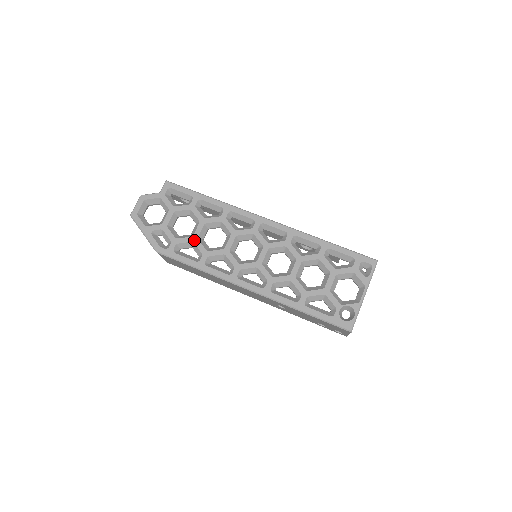
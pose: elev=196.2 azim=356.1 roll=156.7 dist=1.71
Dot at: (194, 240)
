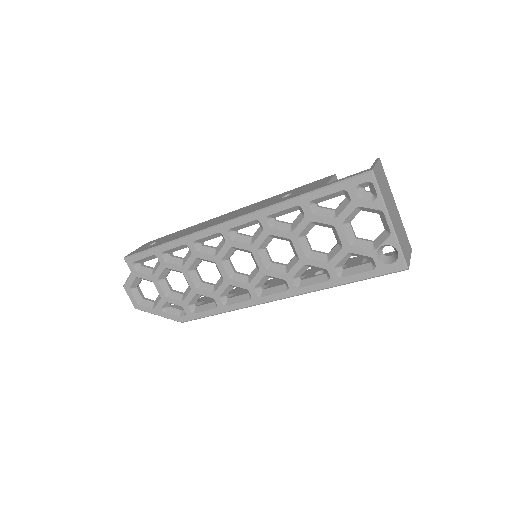
Dot at: (195, 292)
